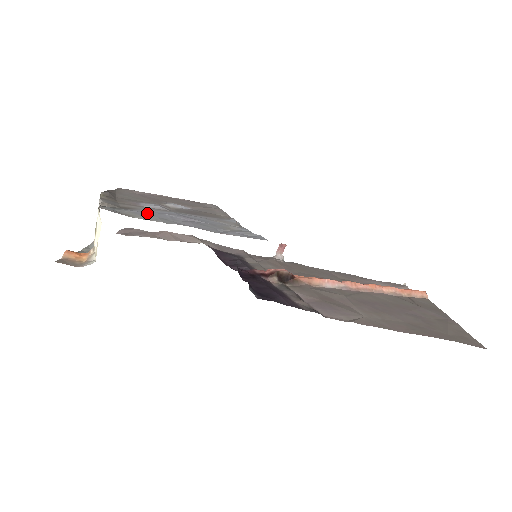
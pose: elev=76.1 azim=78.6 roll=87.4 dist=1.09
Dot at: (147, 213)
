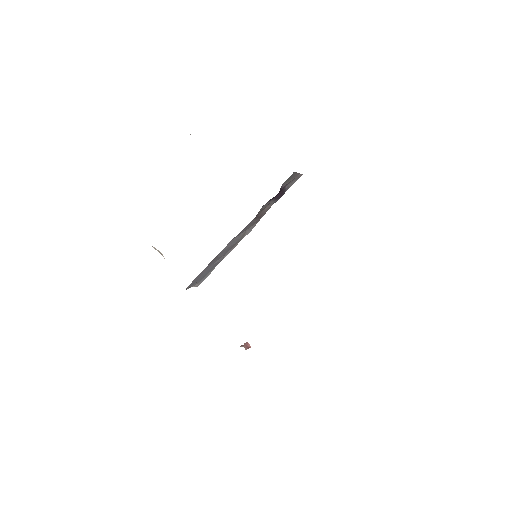
Dot at: occluded
